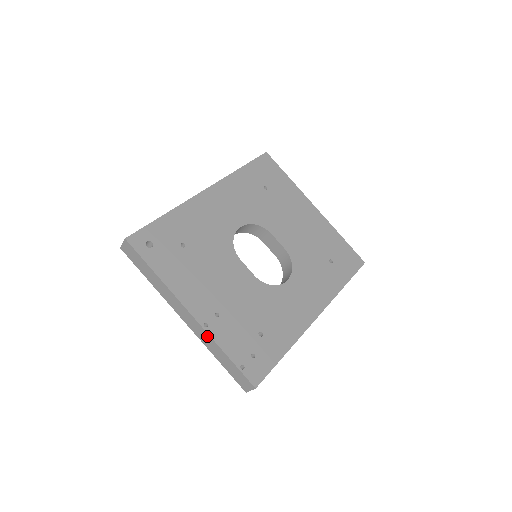
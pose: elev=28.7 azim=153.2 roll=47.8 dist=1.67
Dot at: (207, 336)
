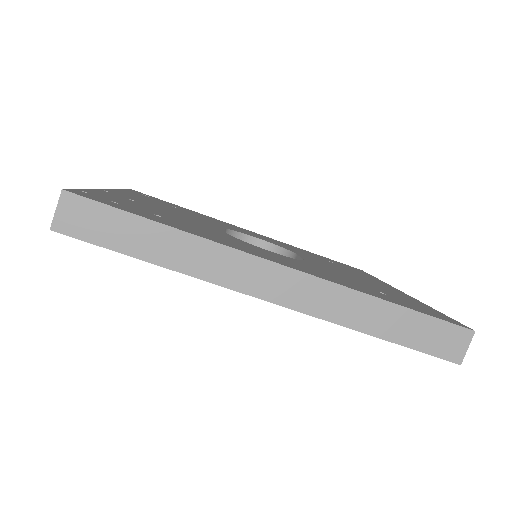
Dot at: occluded
